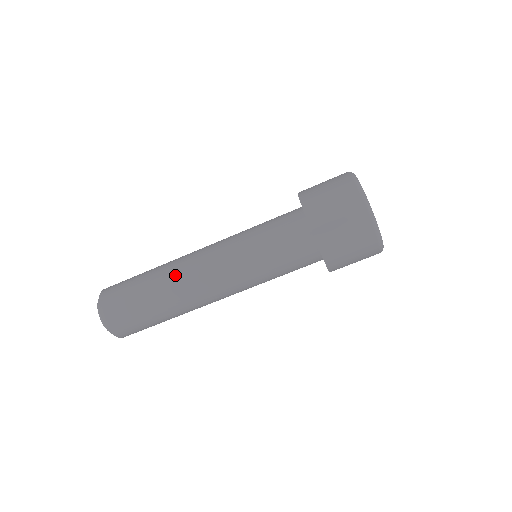
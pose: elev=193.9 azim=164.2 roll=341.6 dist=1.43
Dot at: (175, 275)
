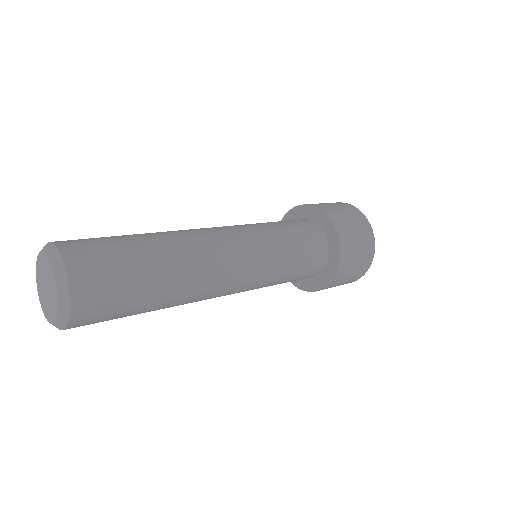
Dot at: (192, 247)
